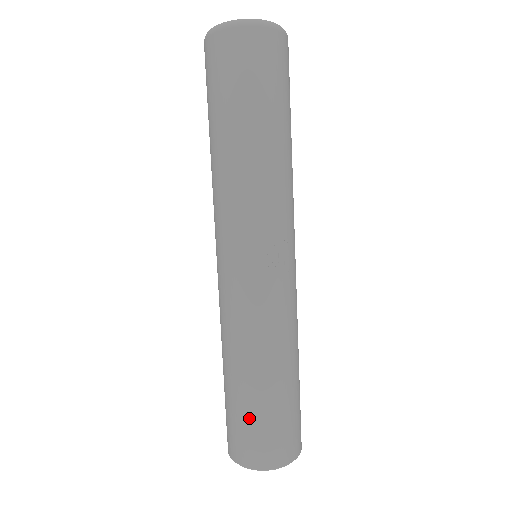
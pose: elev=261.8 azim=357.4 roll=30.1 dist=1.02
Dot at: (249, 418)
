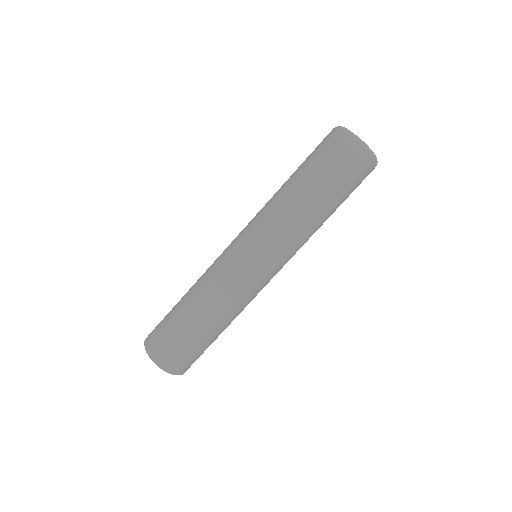
Dot at: (179, 337)
